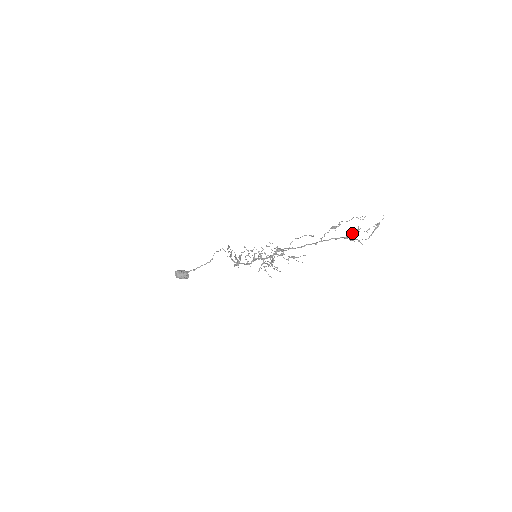
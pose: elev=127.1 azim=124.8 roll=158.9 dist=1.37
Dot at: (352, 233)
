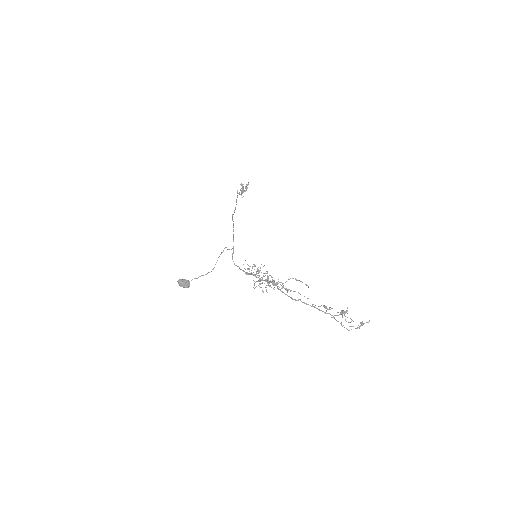
Dot at: occluded
